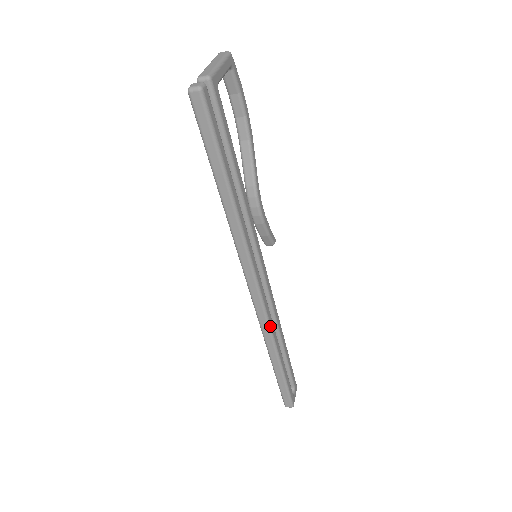
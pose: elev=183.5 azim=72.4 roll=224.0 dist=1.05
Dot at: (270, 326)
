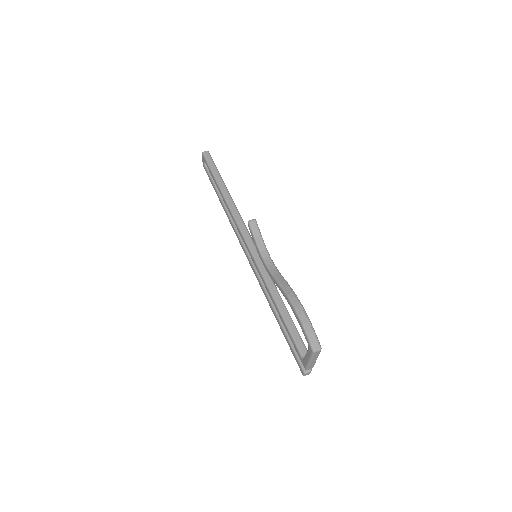
Dot at: occluded
